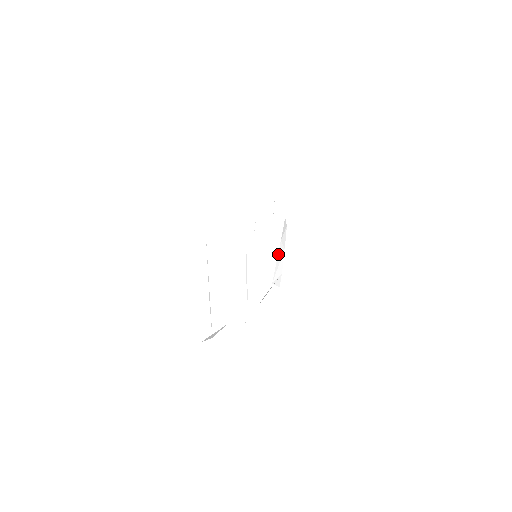
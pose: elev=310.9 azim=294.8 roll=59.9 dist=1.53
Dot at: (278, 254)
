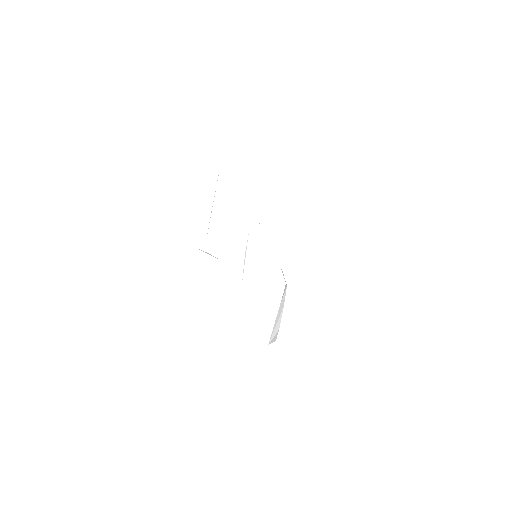
Dot at: (277, 315)
